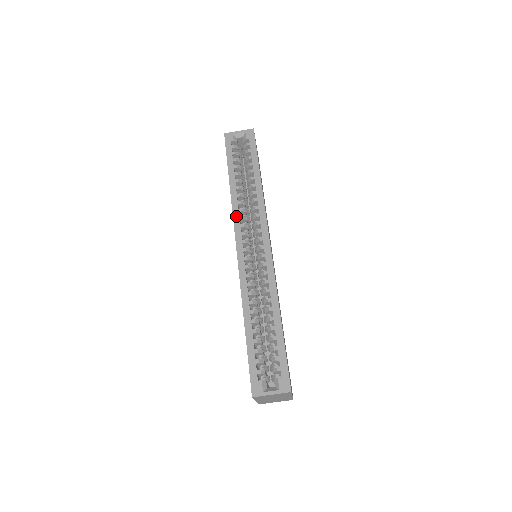
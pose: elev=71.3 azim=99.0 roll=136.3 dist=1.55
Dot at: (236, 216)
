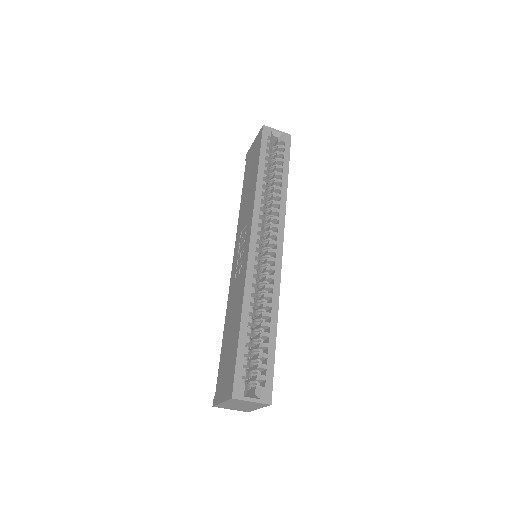
Dot at: (257, 209)
